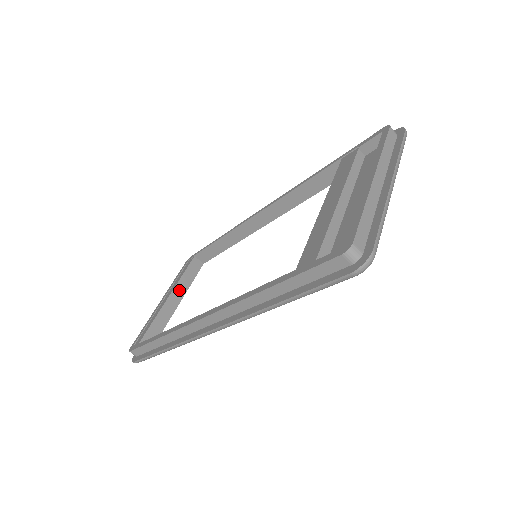
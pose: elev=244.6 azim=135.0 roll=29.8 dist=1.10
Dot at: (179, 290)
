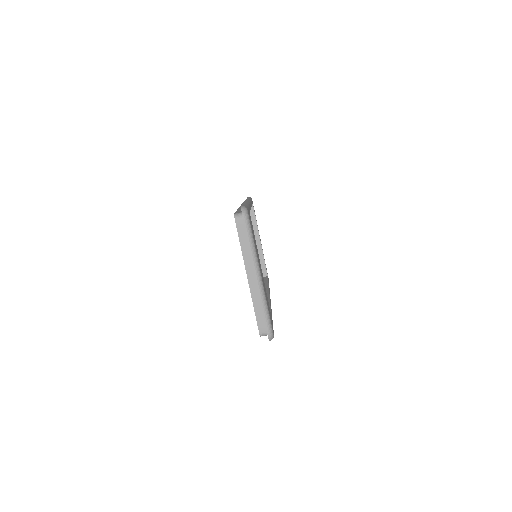
Dot at: (254, 233)
